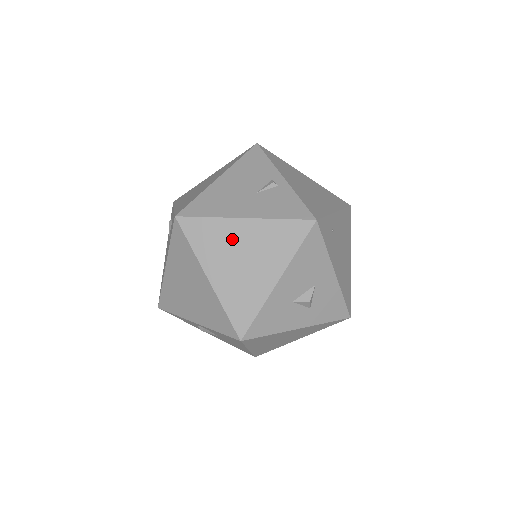
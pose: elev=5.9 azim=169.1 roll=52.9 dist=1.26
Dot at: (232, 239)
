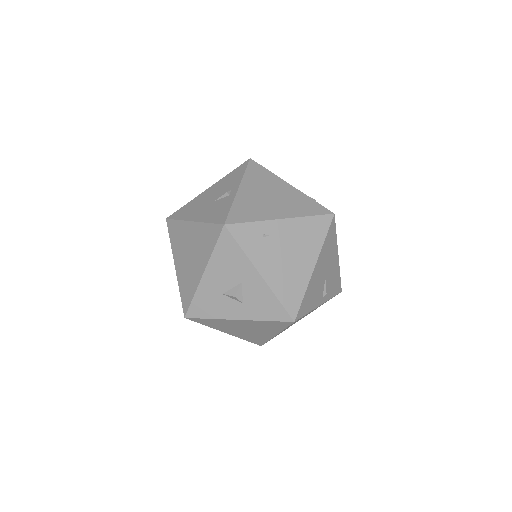
Dot at: (186, 237)
